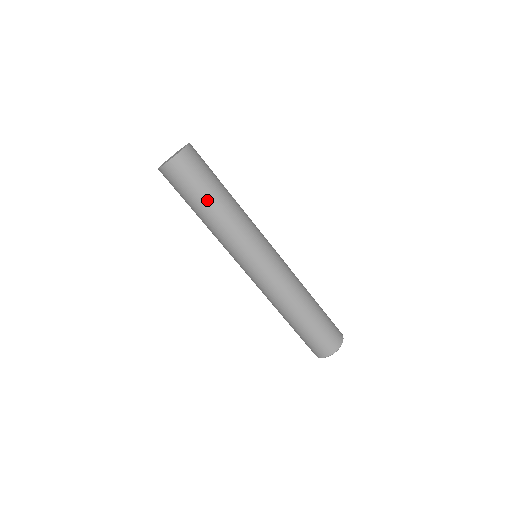
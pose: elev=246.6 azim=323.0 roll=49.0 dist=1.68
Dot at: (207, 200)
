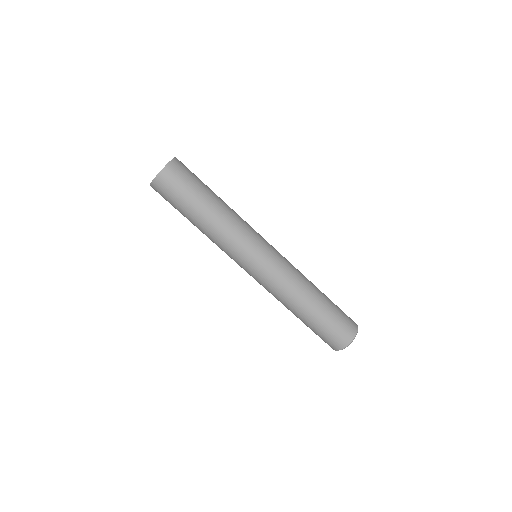
Dot at: (203, 201)
